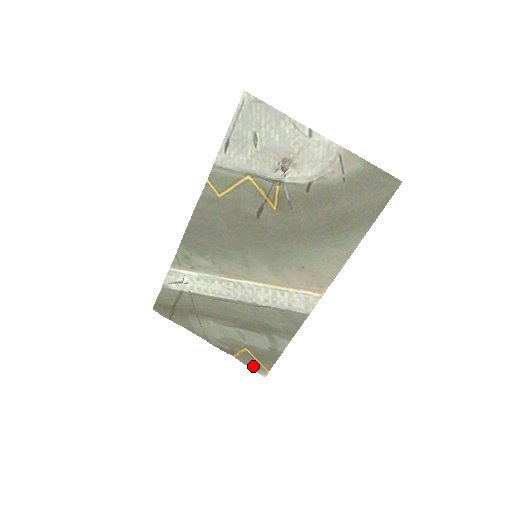
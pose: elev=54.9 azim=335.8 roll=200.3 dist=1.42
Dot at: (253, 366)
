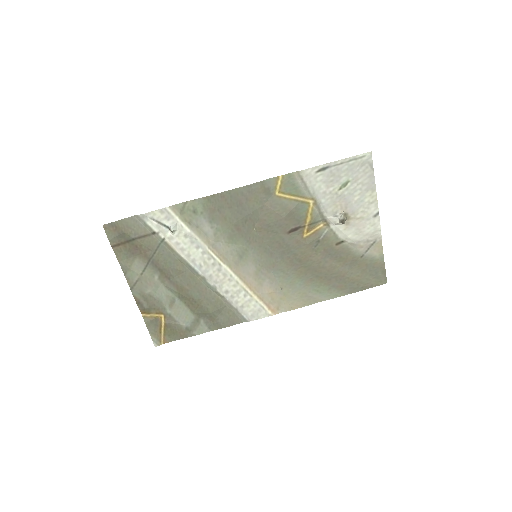
Dot at: (153, 332)
